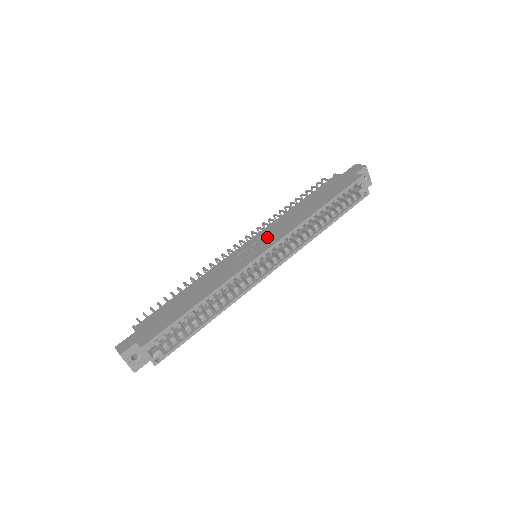
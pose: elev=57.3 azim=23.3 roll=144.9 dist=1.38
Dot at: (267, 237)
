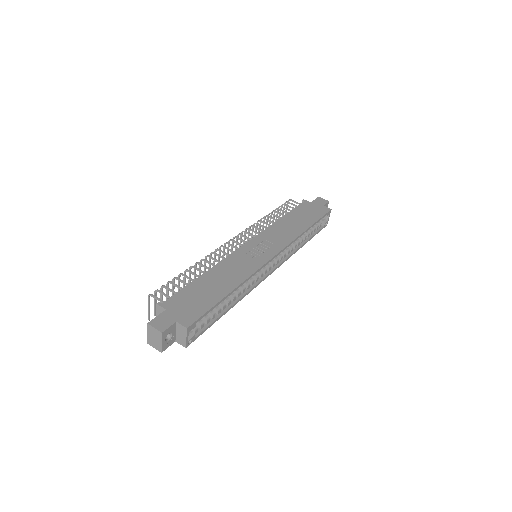
Dot at: (269, 242)
